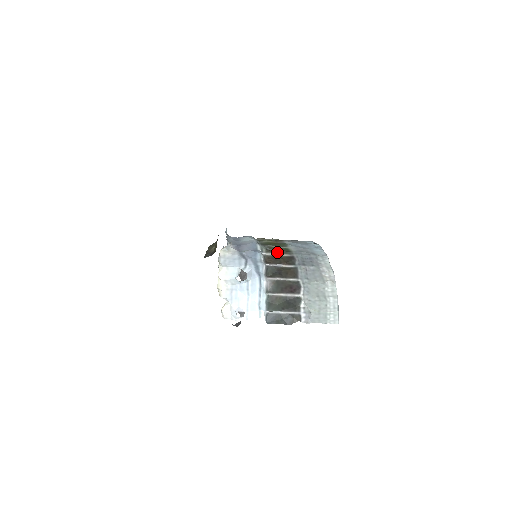
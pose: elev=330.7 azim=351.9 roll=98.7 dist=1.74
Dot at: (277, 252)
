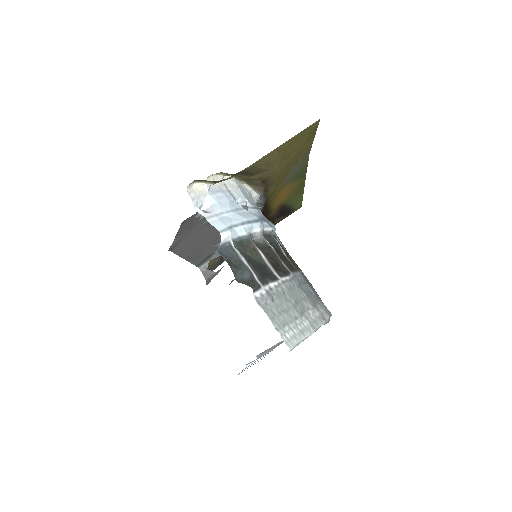
Dot at: (288, 253)
